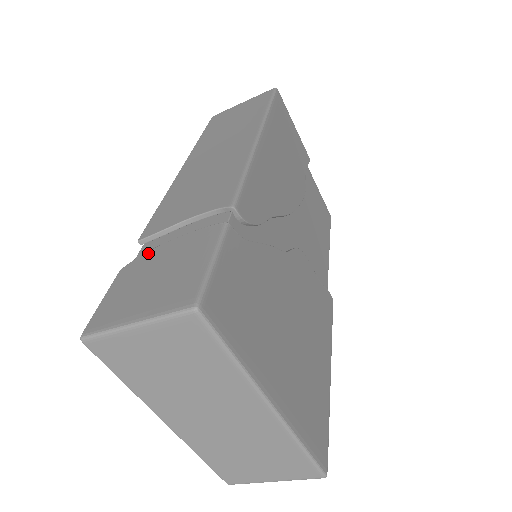
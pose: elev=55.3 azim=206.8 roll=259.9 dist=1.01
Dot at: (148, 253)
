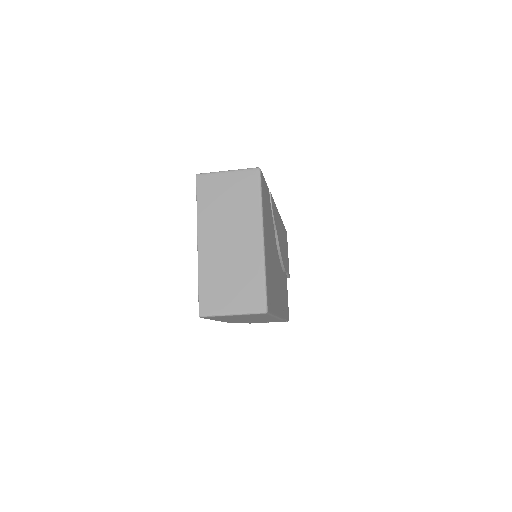
Dot at: occluded
